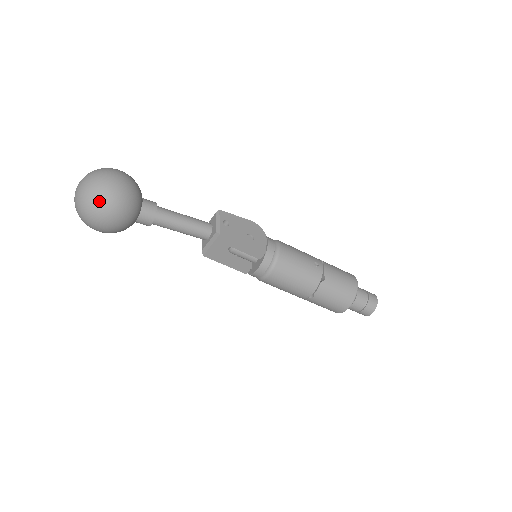
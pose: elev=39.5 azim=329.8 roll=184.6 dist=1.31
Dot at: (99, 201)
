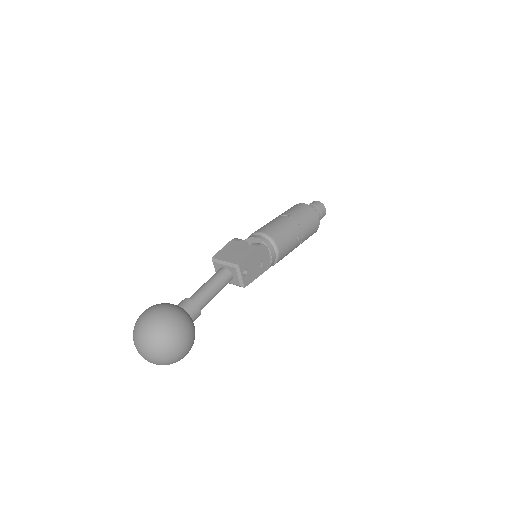
Dot at: occluded
